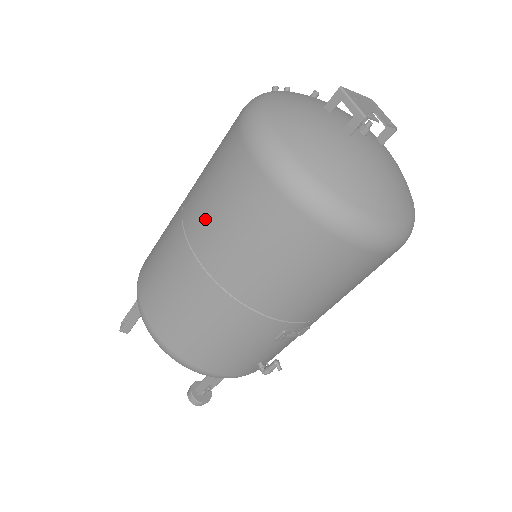
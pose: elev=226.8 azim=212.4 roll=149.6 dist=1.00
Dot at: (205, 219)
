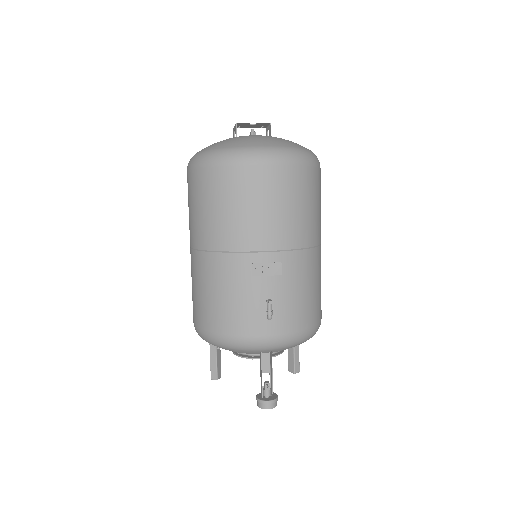
Dot at: occluded
